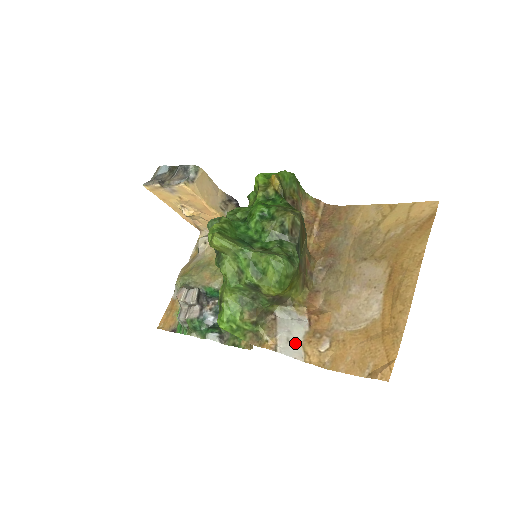
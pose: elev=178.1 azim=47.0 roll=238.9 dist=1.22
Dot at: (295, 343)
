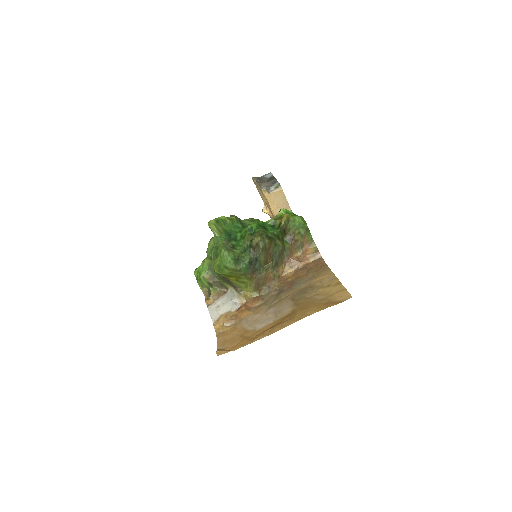
Dot at: (220, 311)
